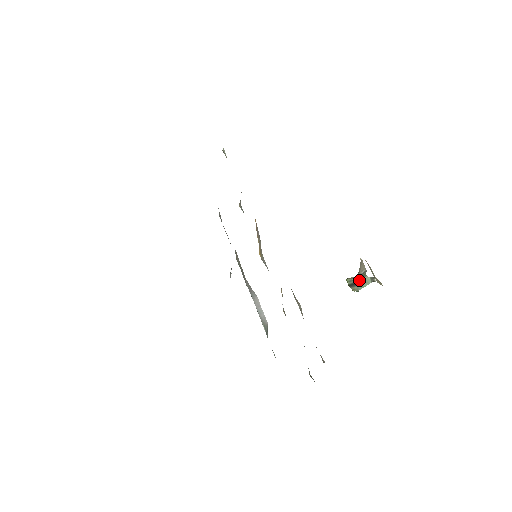
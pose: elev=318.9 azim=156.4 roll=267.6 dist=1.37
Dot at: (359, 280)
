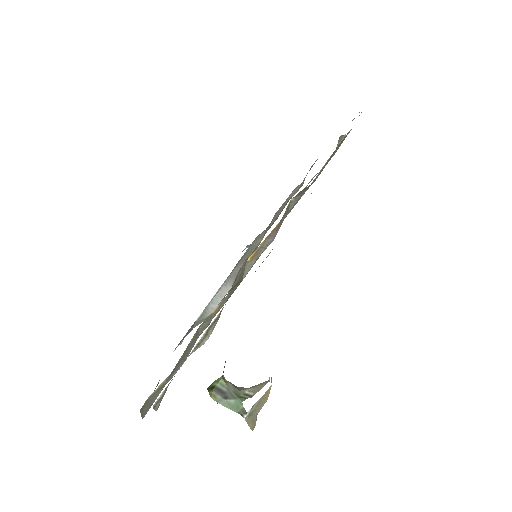
Dot at: (232, 395)
